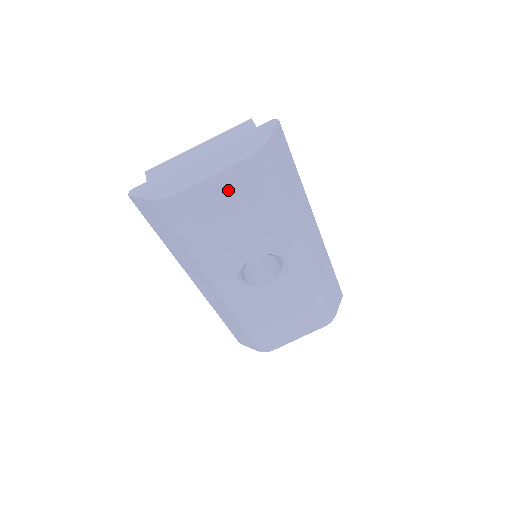
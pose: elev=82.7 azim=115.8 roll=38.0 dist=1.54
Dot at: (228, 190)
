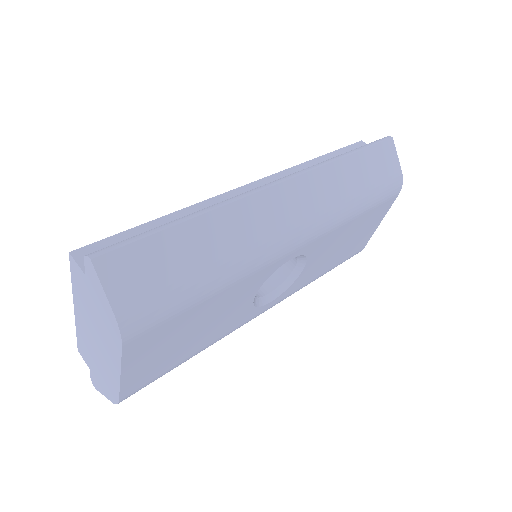
Dot at: (151, 351)
